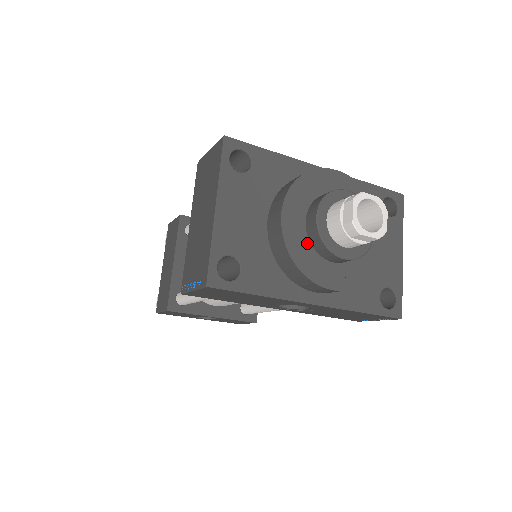
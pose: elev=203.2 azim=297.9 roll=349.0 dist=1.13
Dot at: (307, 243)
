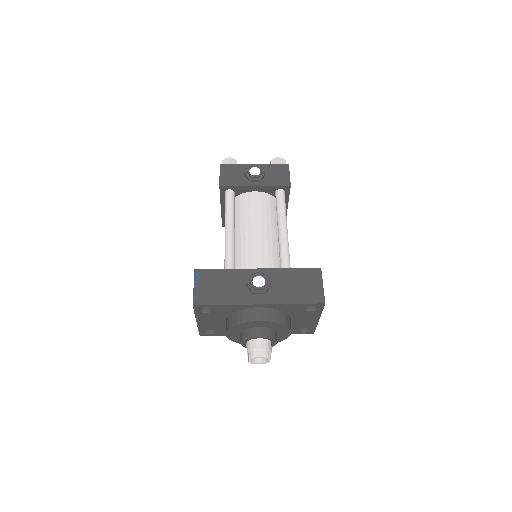
Dot at: occluded
